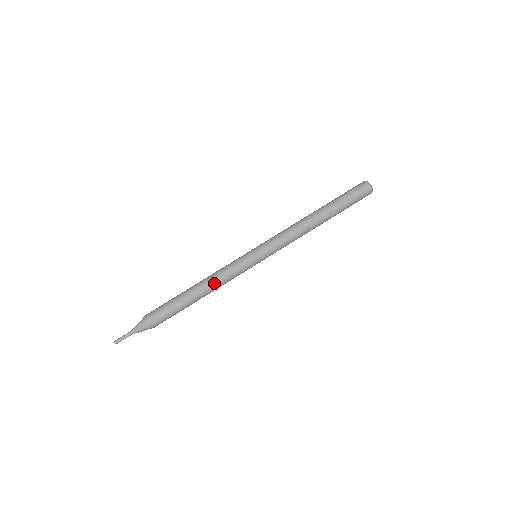
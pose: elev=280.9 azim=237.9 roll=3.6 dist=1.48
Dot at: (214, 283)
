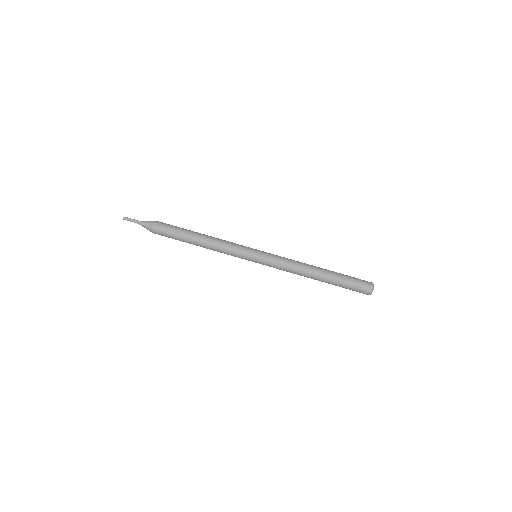
Dot at: (213, 246)
